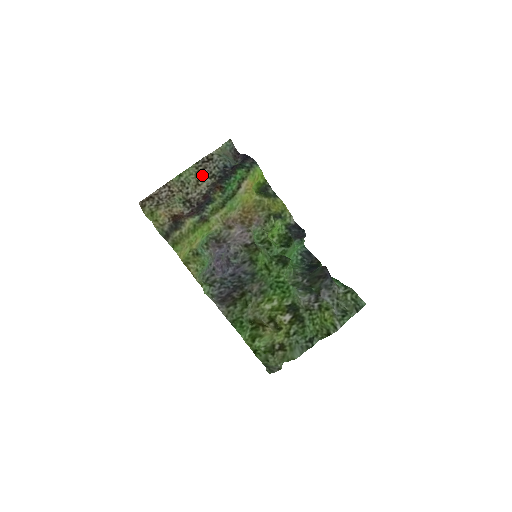
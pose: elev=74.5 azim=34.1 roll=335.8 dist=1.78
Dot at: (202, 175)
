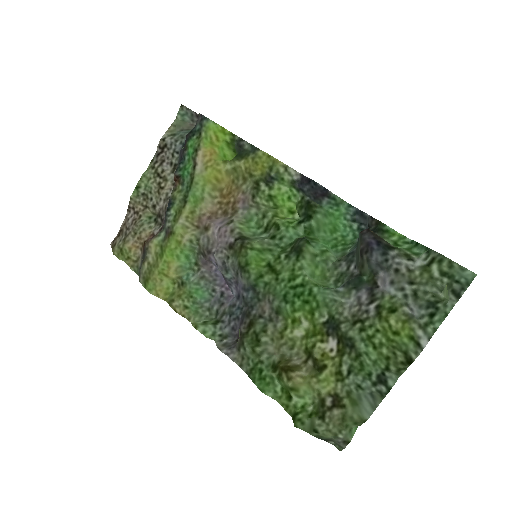
Dot at: (162, 173)
